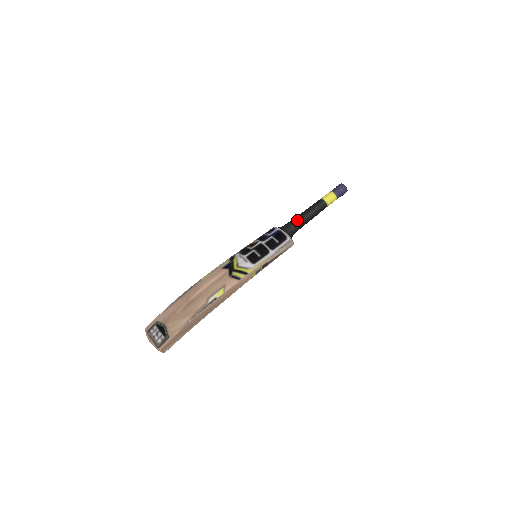
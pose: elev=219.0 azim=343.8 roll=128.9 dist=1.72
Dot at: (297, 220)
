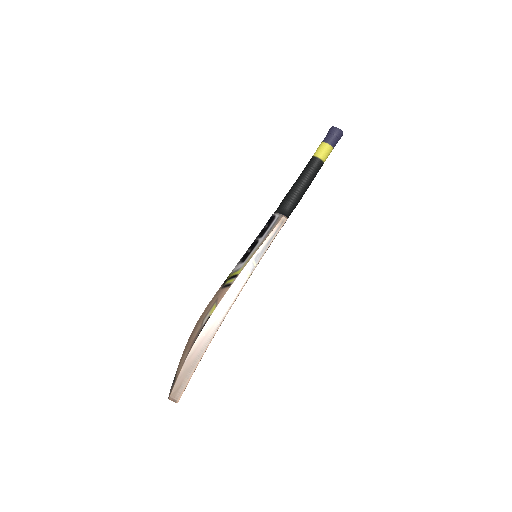
Dot at: (287, 194)
